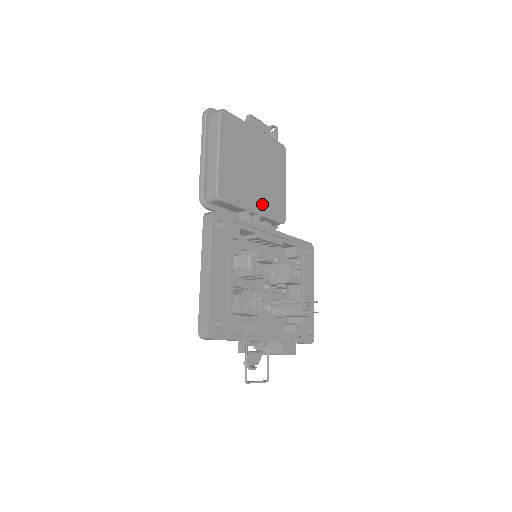
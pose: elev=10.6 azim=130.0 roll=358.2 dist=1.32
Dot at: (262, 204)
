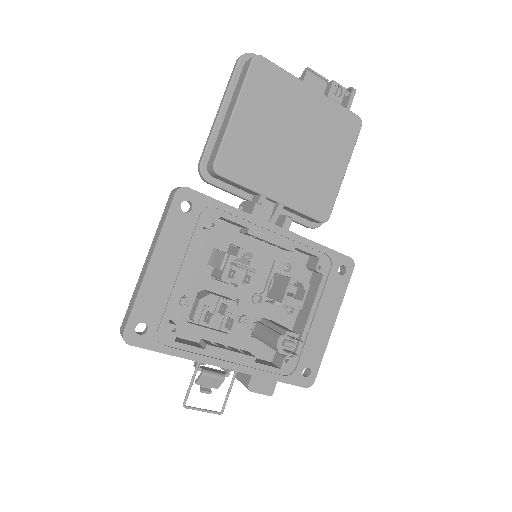
Dot at: (291, 191)
